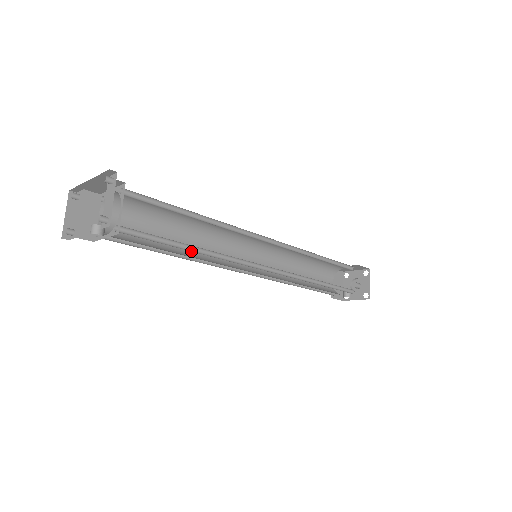
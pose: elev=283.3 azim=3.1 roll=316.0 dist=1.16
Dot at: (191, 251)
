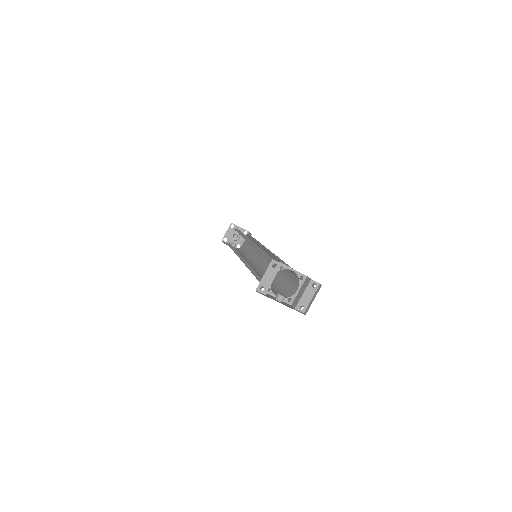
Dot at: occluded
